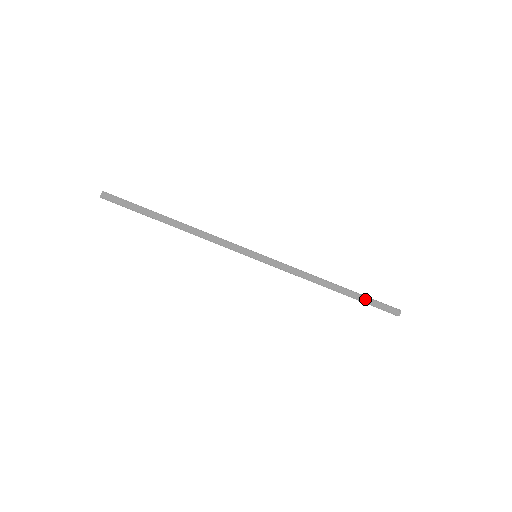
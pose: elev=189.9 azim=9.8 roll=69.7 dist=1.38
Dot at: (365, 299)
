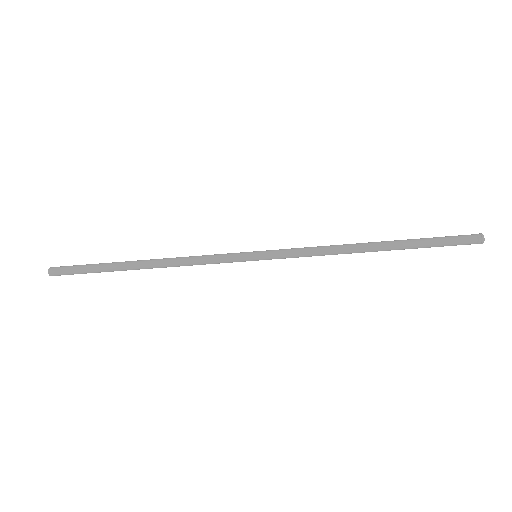
Dot at: (424, 244)
